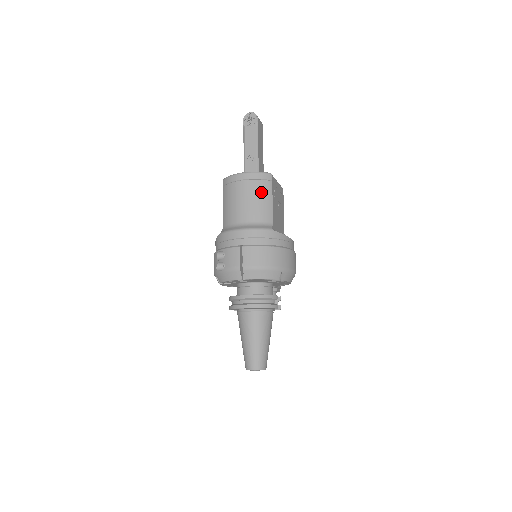
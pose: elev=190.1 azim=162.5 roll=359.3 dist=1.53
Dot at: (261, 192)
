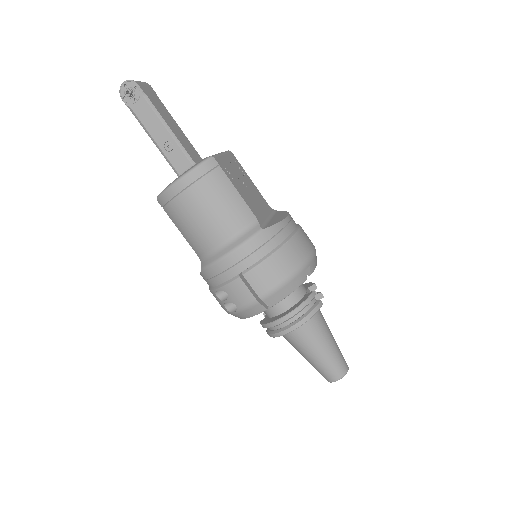
Dot at: (217, 191)
